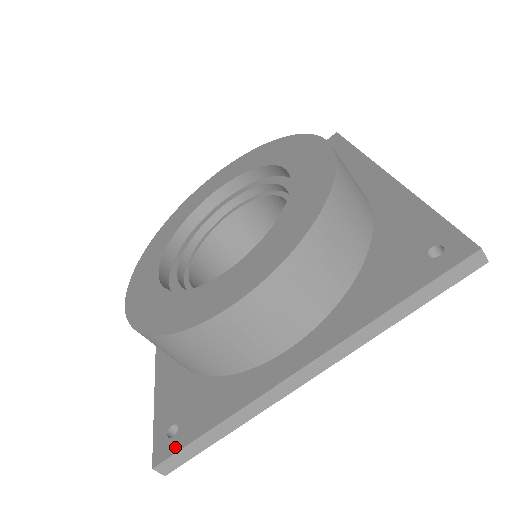
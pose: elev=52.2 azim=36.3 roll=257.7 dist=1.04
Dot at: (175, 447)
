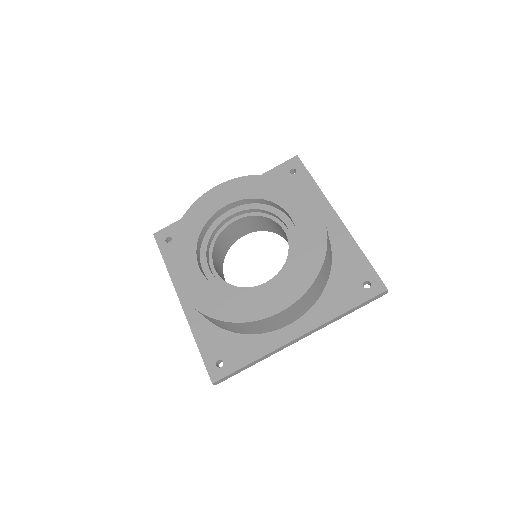
Dot at: (225, 373)
